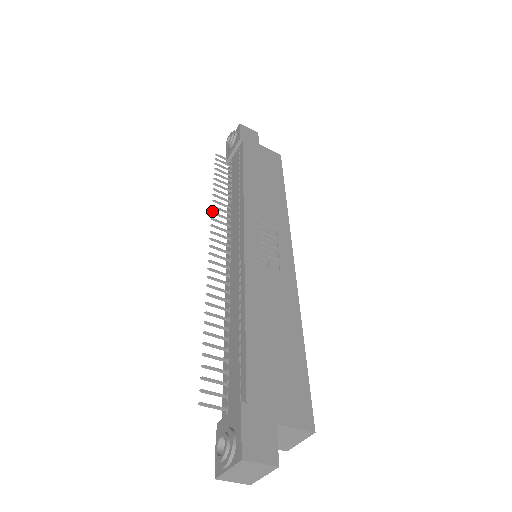
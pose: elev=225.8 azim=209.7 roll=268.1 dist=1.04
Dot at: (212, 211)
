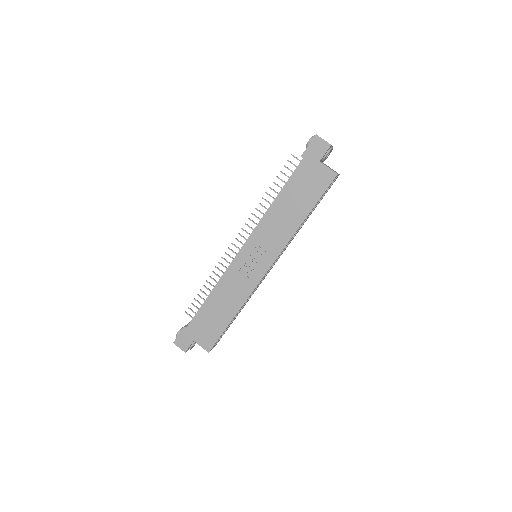
Dot at: (252, 213)
